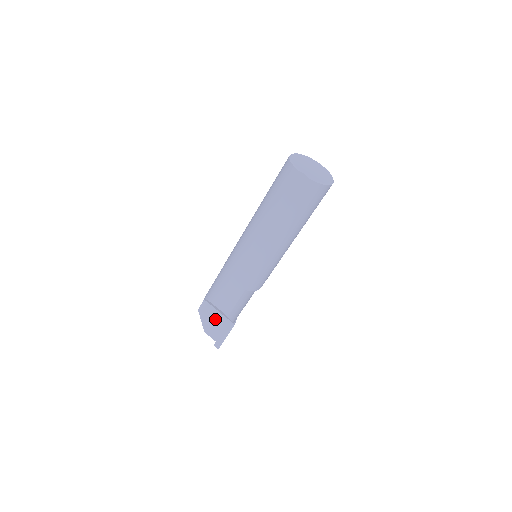
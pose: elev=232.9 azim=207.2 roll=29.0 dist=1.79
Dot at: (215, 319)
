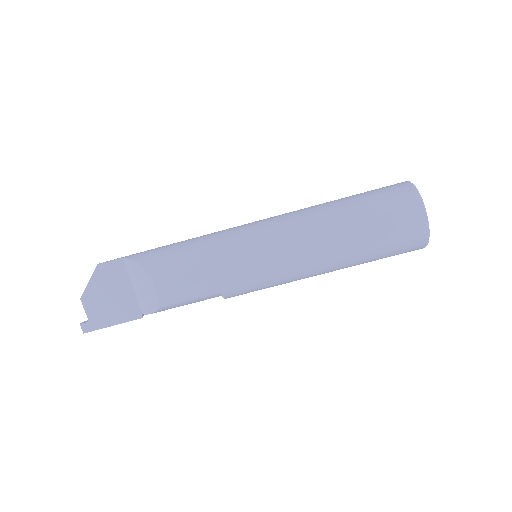
Dot at: (117, 293)
